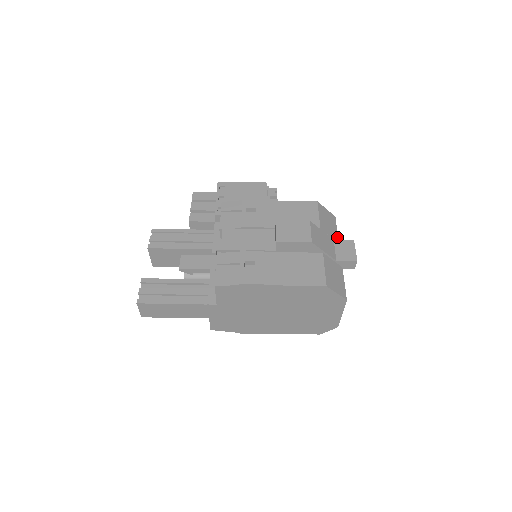
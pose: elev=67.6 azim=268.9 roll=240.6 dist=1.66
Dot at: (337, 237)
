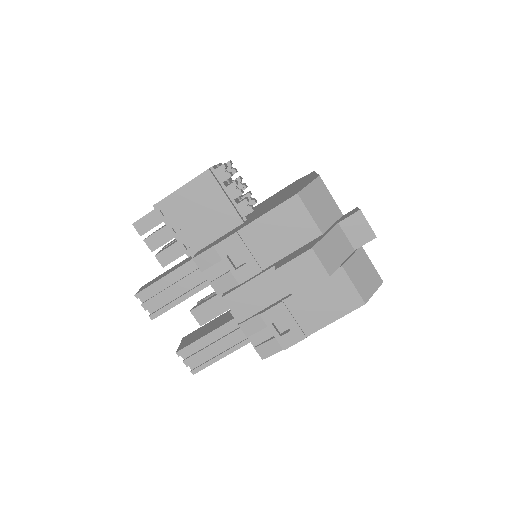
Dot at: (337, 208)
